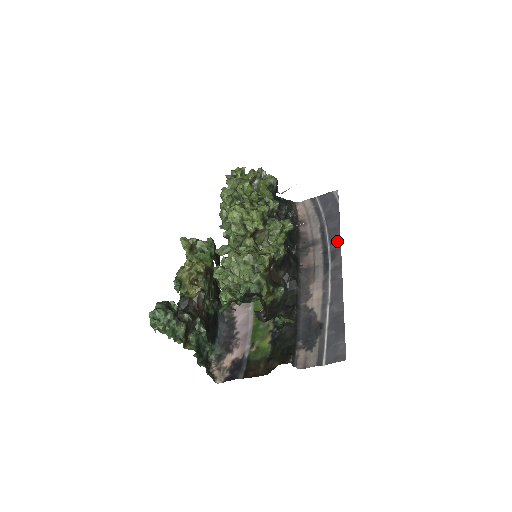
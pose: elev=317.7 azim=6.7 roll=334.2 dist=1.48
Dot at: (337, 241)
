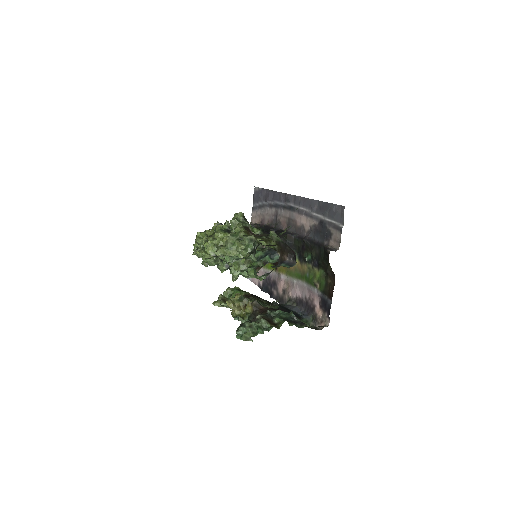
Dot at: (280, 195)
